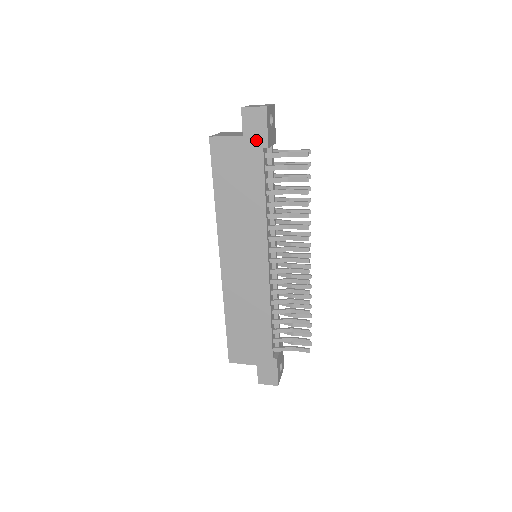
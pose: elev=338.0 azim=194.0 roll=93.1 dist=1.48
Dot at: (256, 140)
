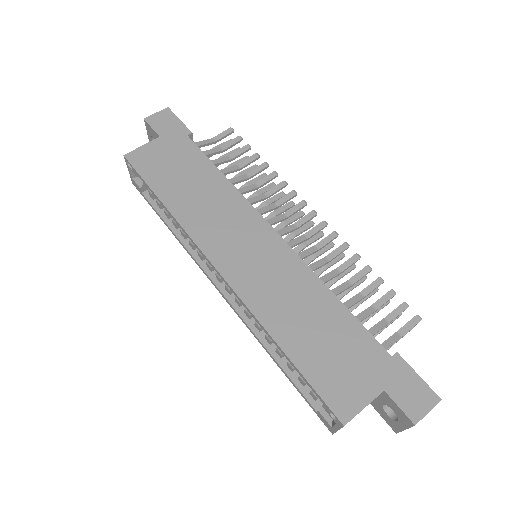
Dot at: (176, 133)
